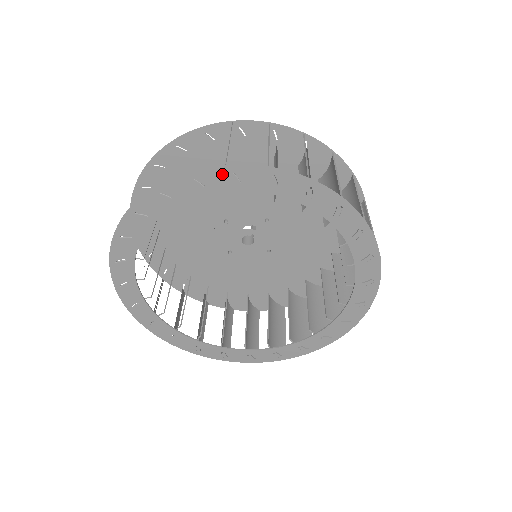
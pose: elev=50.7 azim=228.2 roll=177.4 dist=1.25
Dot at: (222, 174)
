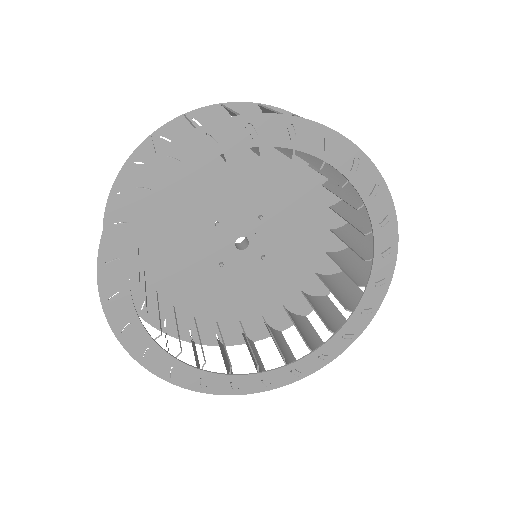
Dot at: (237, 126)
